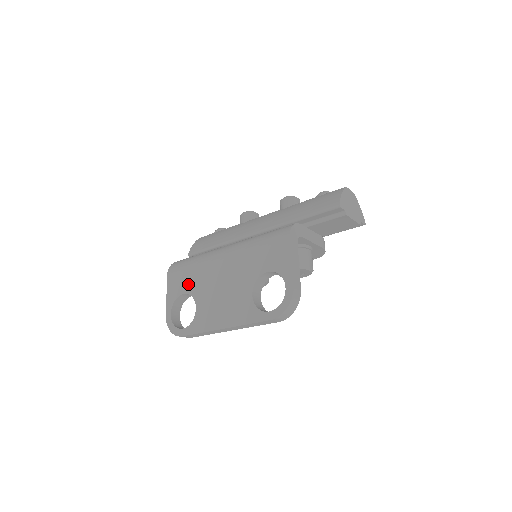
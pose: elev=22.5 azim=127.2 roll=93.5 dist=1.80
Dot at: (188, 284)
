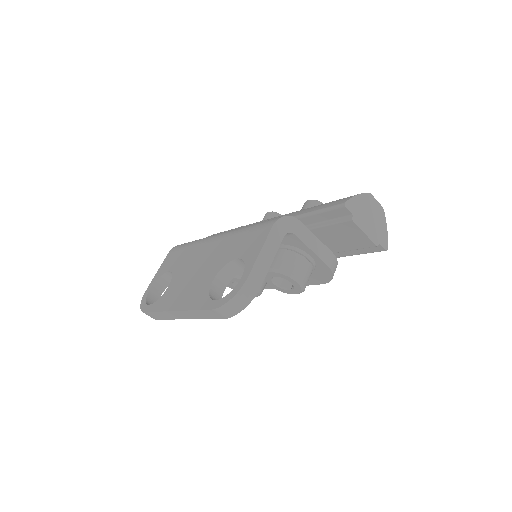
Dot at: (176, 262)
